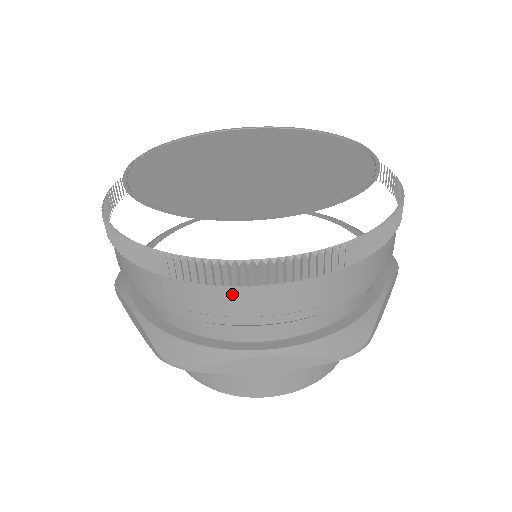
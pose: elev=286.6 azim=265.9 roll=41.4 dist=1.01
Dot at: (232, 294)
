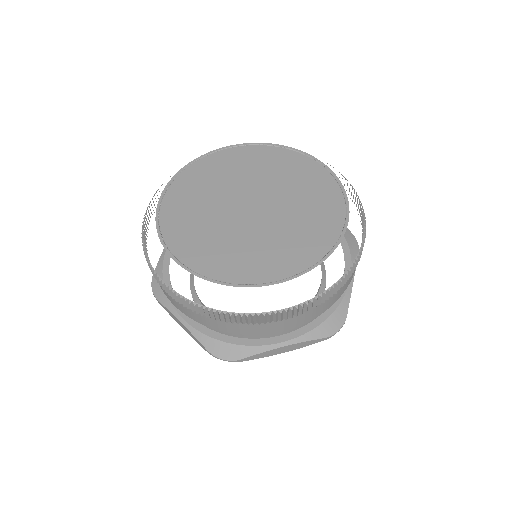
Dot at: (264, 325)
